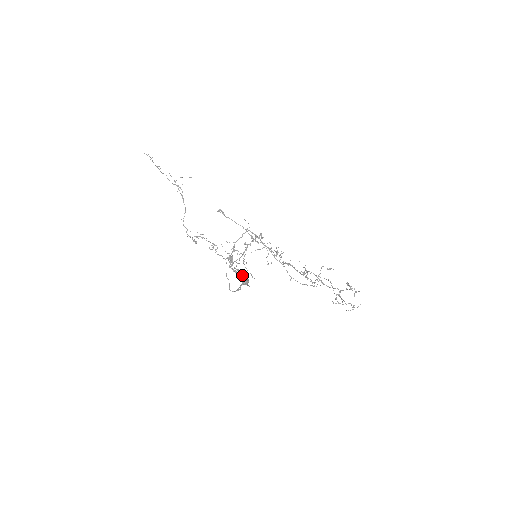
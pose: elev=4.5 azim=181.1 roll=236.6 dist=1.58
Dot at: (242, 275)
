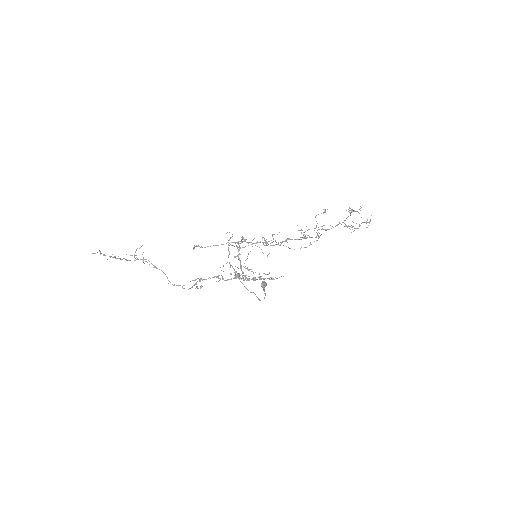
Dot at: occluded
